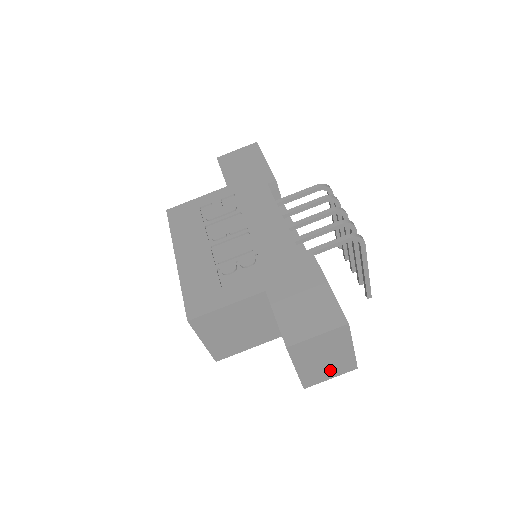
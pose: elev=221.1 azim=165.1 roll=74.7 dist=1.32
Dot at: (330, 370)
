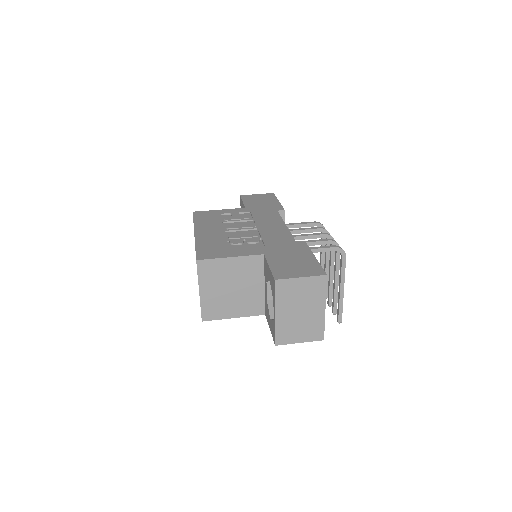
Dot at: (301, 330)
